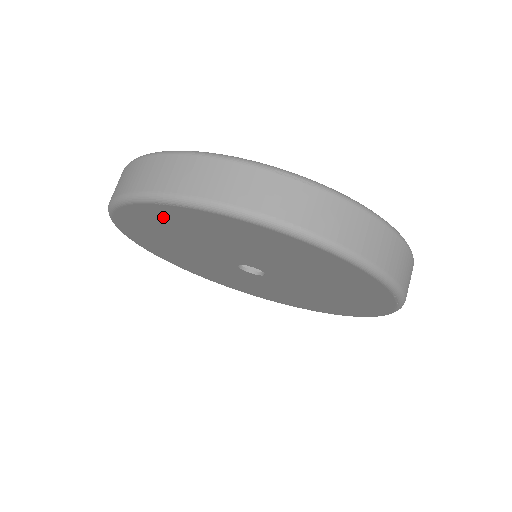
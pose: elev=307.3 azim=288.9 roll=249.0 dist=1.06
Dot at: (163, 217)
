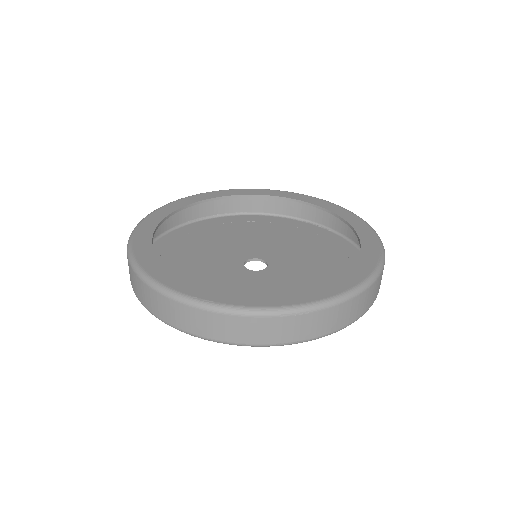
Dot at: occluded
